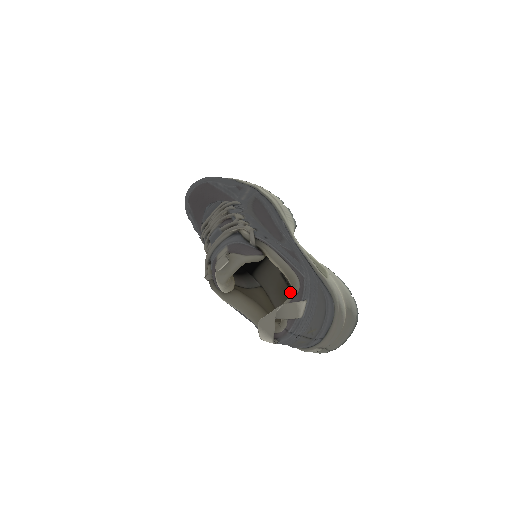
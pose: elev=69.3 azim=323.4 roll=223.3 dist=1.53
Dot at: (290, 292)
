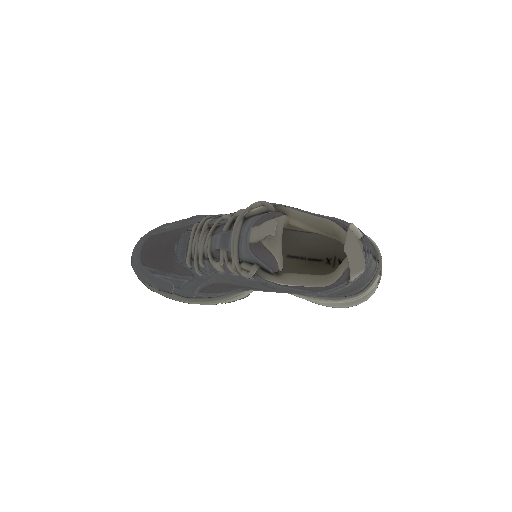
Dot at: (310, 262)
